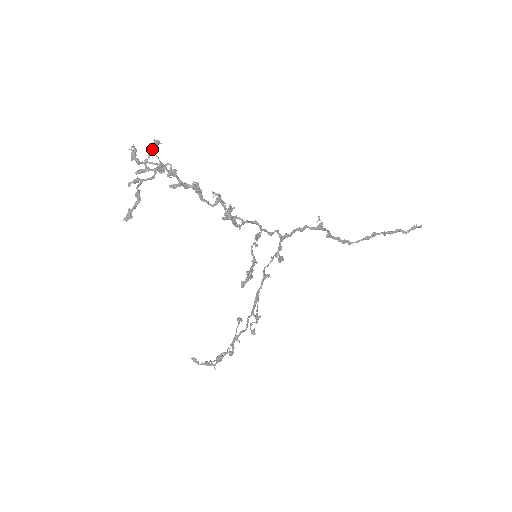
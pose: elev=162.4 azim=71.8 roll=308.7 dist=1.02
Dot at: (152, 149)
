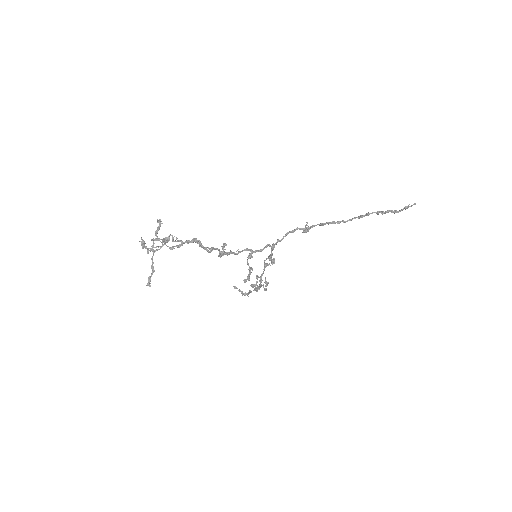
Dot at: (155, 235)
